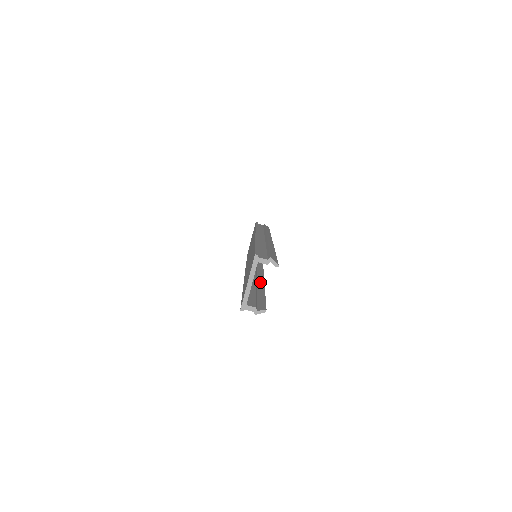
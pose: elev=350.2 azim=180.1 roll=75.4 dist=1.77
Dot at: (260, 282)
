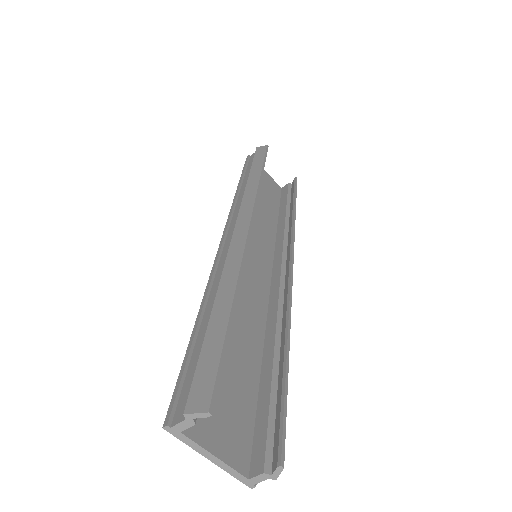
Dot at: (284, 306)
